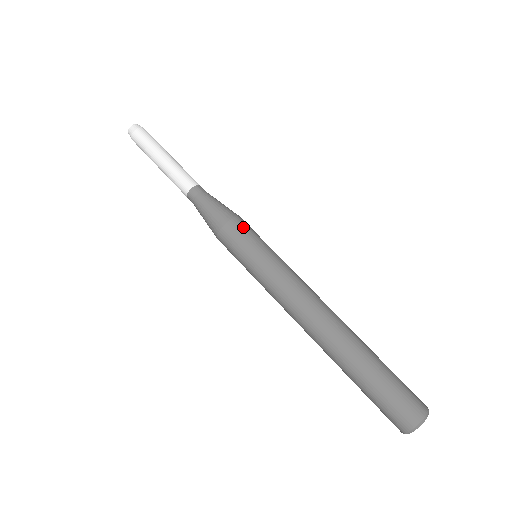
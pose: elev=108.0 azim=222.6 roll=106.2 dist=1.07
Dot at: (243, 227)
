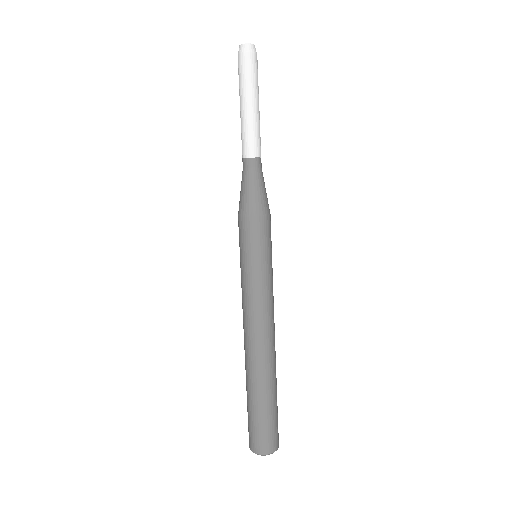
Dot at: occluded
